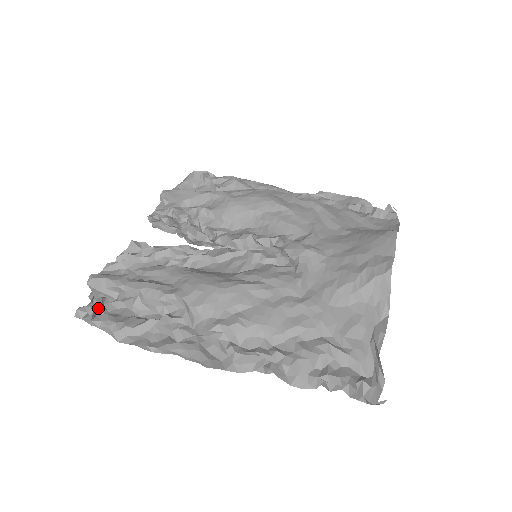
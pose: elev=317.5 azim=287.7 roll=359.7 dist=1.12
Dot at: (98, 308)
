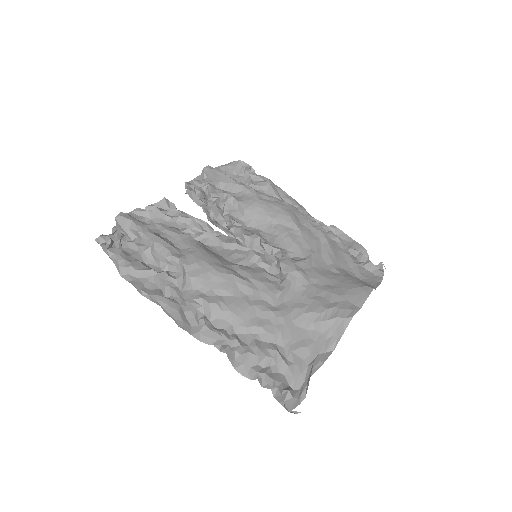
Dot at: (116, 241)
